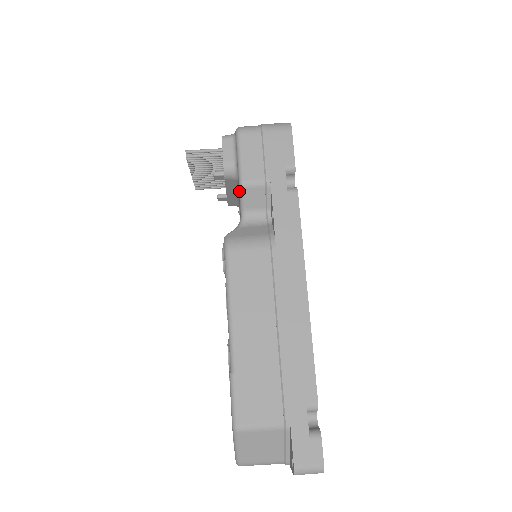
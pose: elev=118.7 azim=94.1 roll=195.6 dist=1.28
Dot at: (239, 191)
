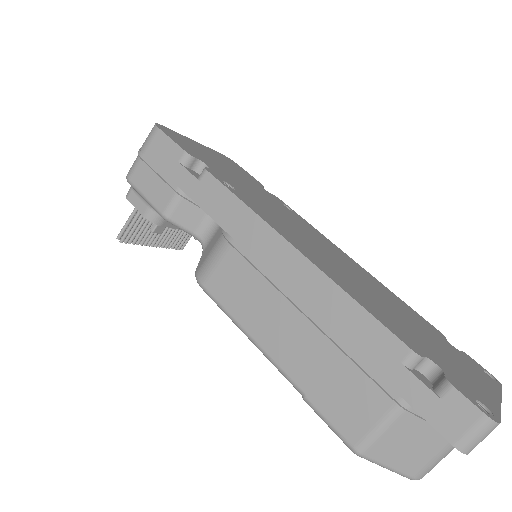
Dot at: occluded
